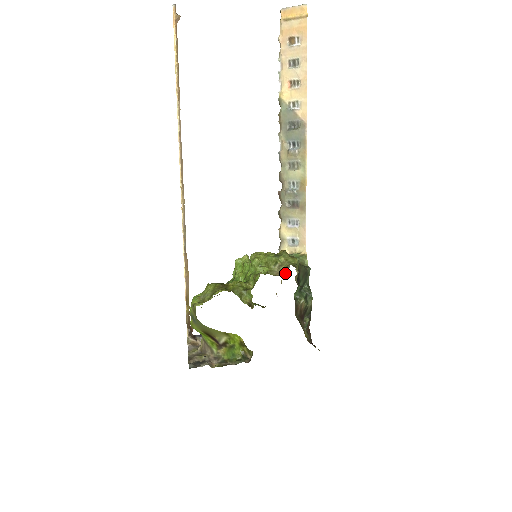
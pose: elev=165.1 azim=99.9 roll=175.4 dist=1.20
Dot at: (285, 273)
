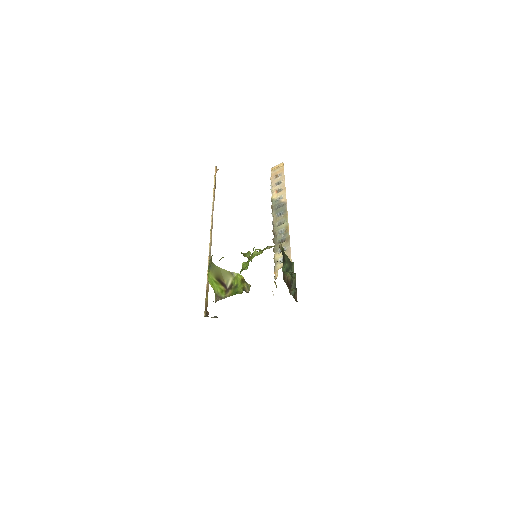
Dot at: occluded
